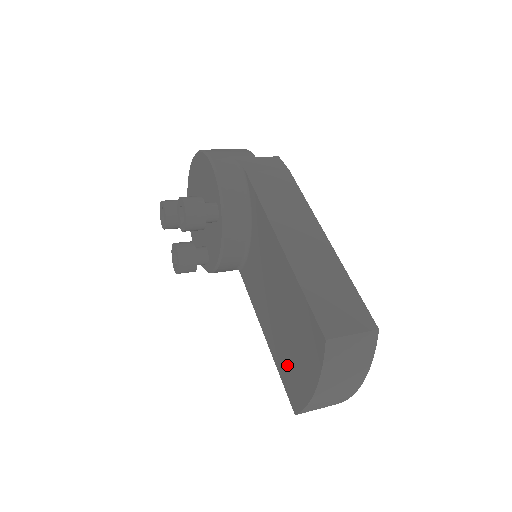
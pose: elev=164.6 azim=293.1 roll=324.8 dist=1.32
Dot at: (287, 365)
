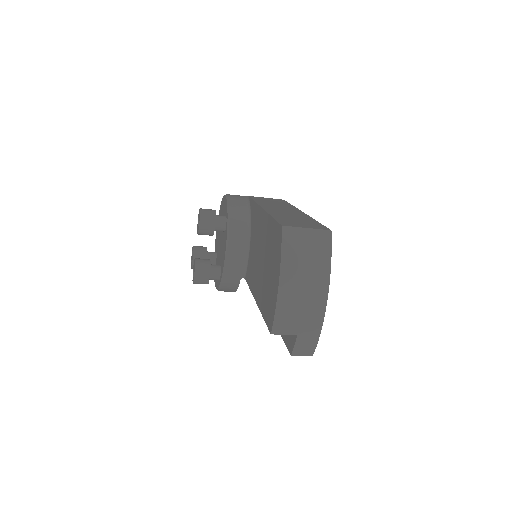
Dot at: (266, 296)
